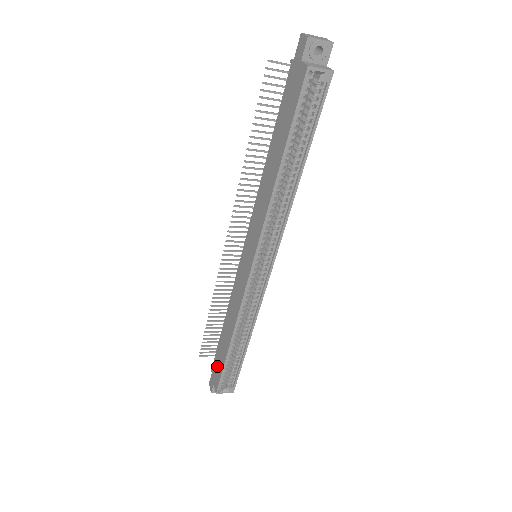
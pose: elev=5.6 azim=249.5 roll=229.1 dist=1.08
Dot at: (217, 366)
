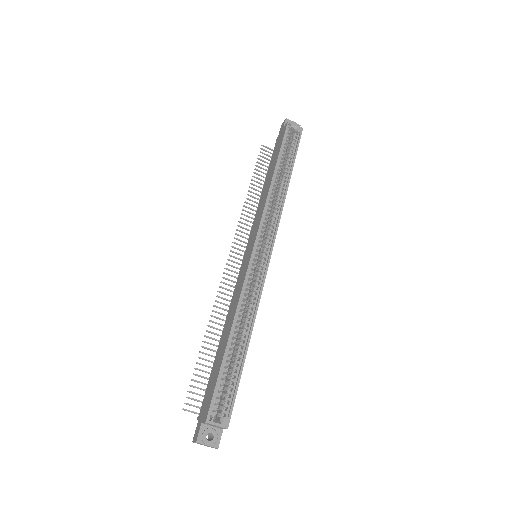
Dot at: (209, 392)
